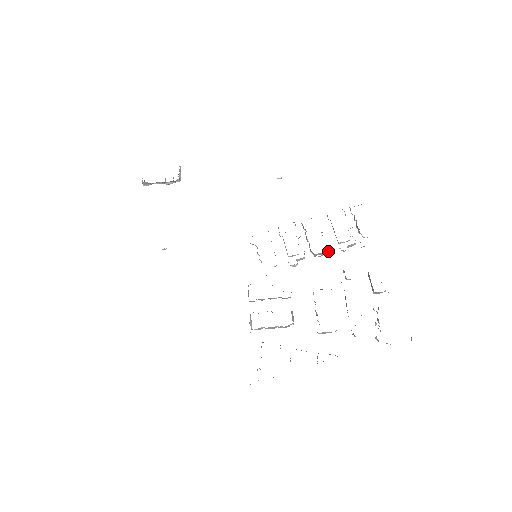
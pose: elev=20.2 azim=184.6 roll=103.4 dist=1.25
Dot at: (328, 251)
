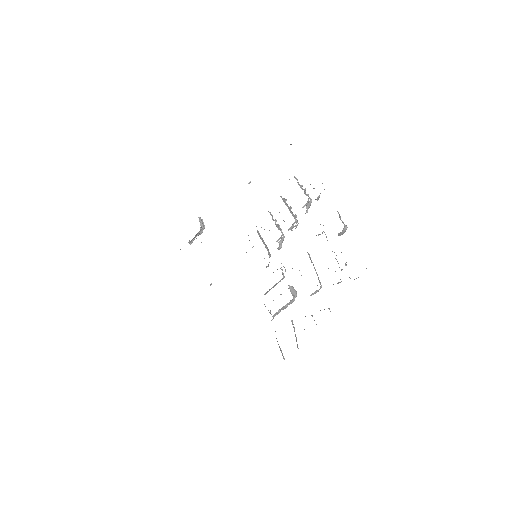
Dot at: (296, 220)
